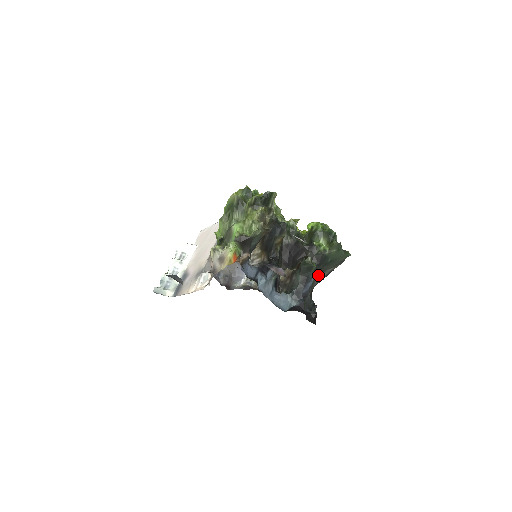
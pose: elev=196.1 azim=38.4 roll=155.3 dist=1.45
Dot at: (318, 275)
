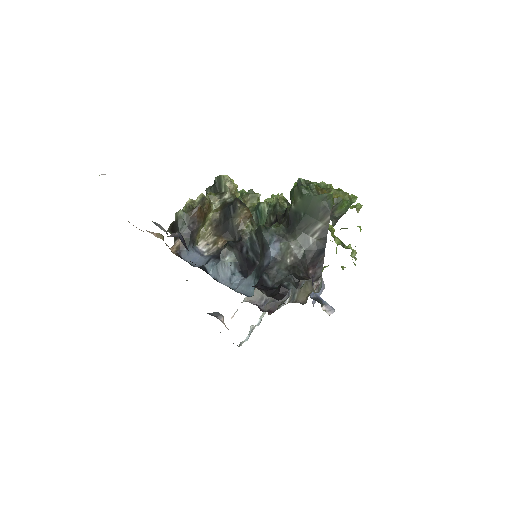
Dot at: (297, 240)
